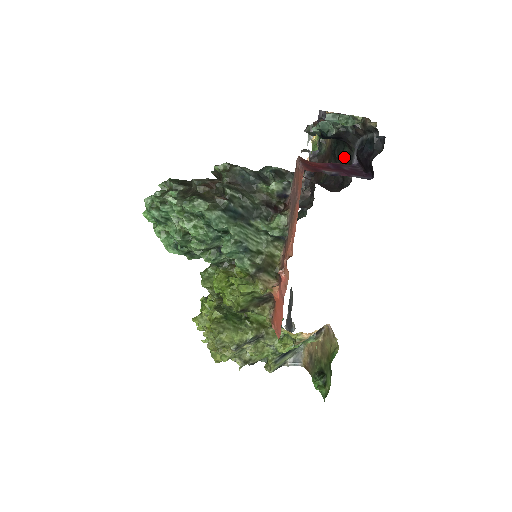
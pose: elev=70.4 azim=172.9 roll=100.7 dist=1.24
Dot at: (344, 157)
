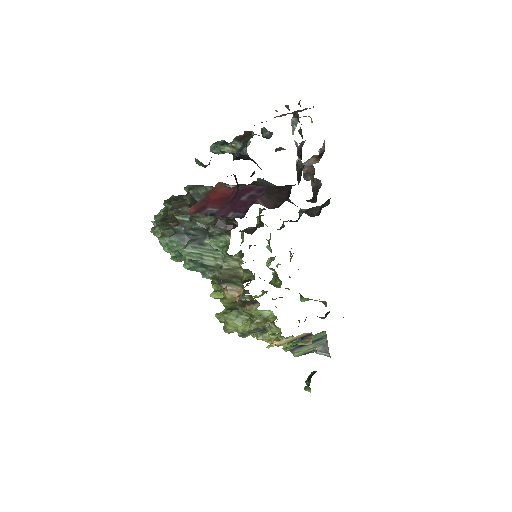
Dot at: occluded
